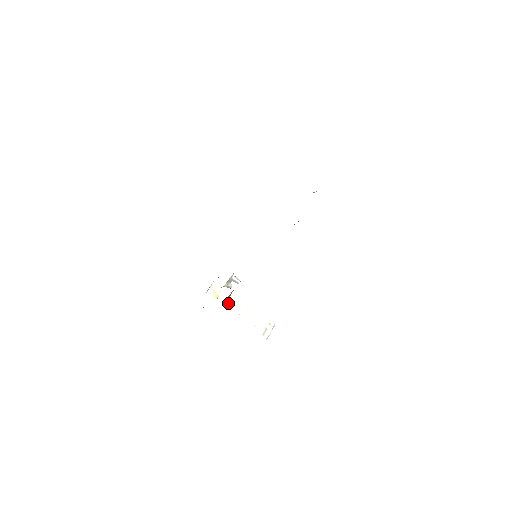
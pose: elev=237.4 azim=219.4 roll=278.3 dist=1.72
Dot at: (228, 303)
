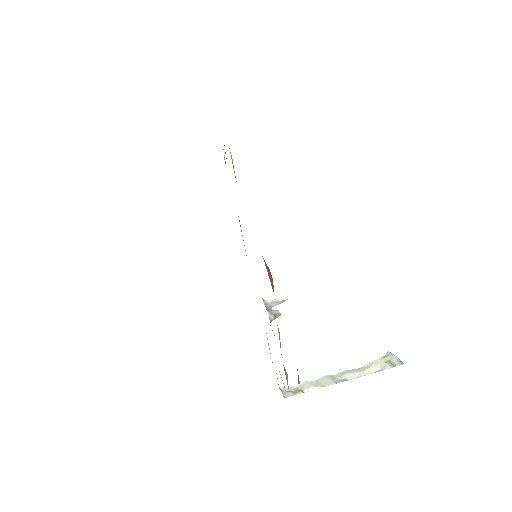
Dot at: (320, 385)
